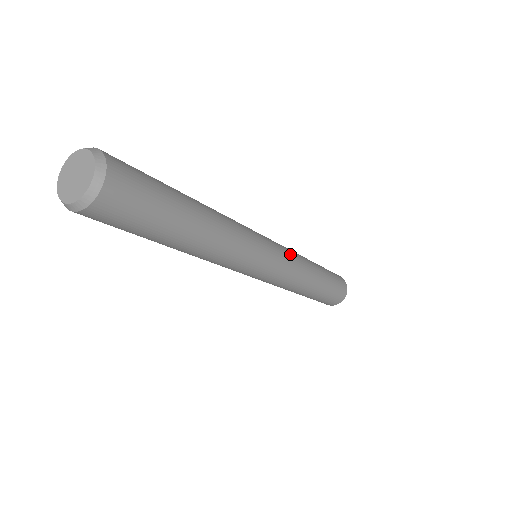
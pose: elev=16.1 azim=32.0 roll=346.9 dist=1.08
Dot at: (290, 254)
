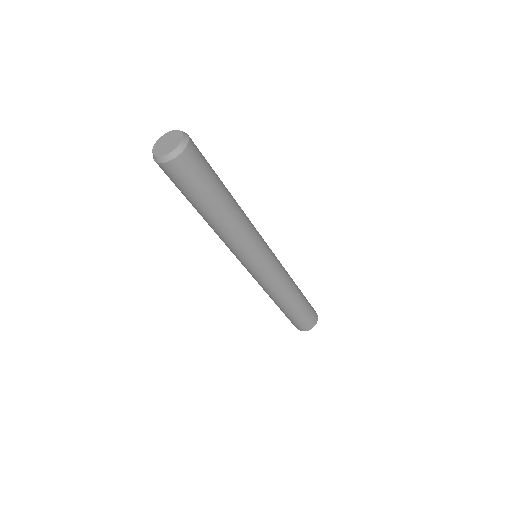
Dot at: (281, 265)
